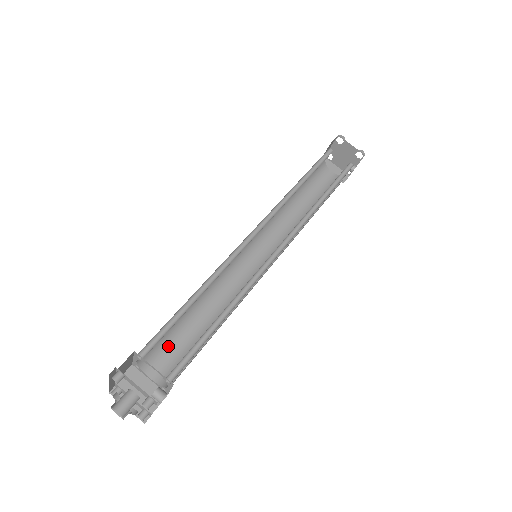
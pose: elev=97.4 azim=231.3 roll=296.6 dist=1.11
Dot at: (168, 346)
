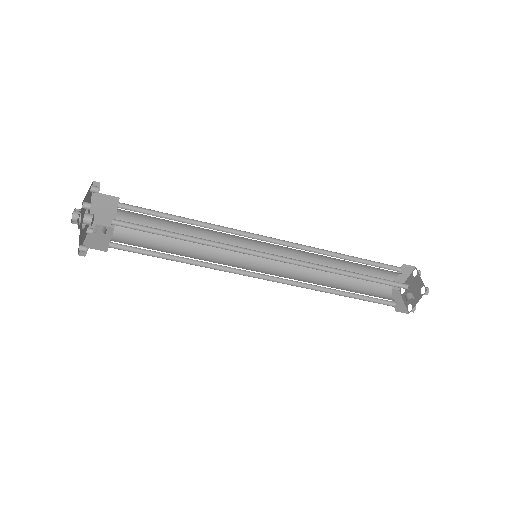
Dot at: (143, 238)
